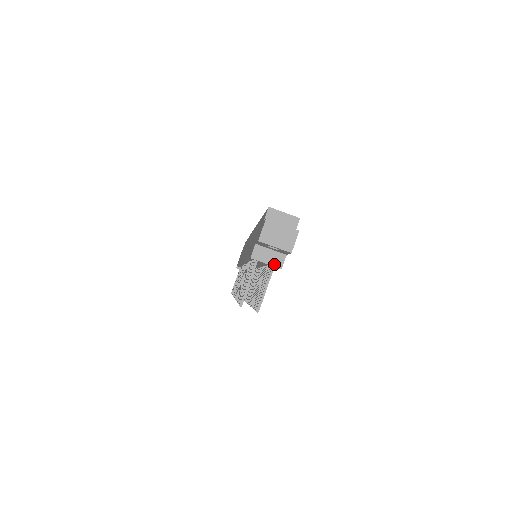
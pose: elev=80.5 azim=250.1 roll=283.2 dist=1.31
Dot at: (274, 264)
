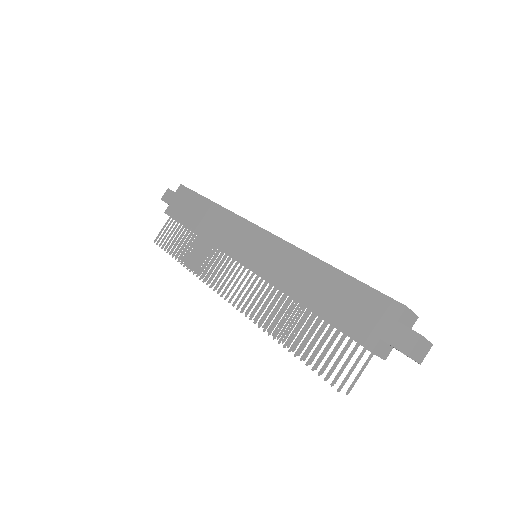
Dot at: (383, 357)
